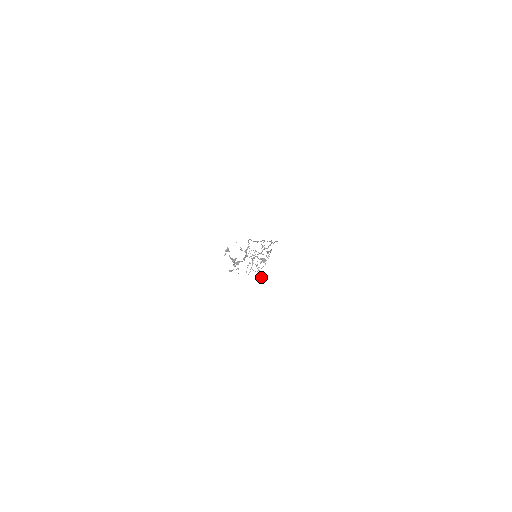
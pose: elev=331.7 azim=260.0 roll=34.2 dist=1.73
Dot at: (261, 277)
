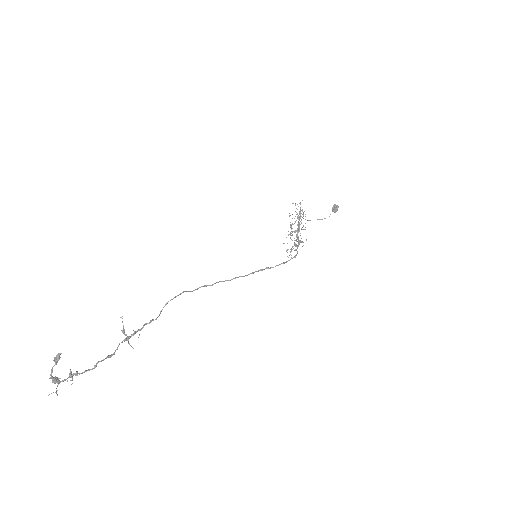
Dot at: occluded
